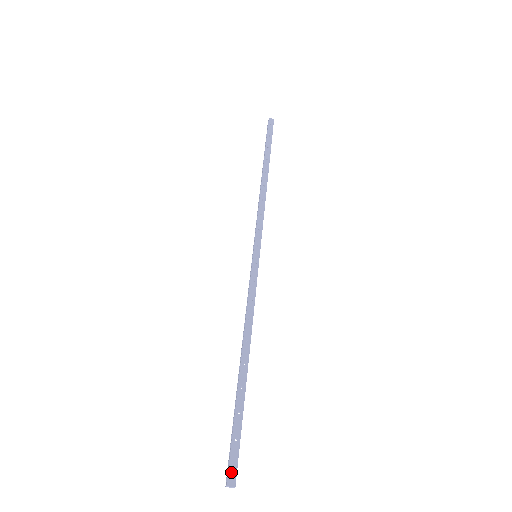
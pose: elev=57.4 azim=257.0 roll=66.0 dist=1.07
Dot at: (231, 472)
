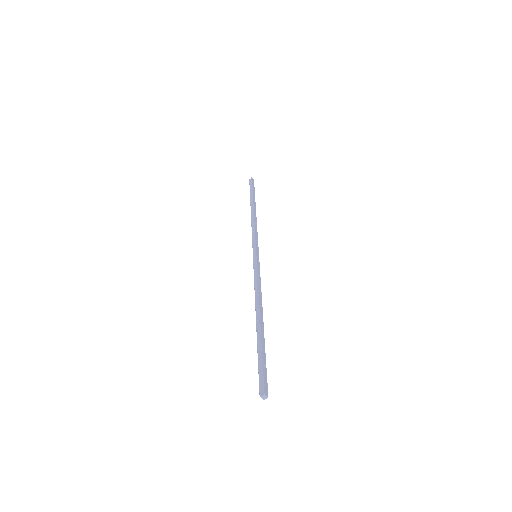
Dot at: (265, 386)
